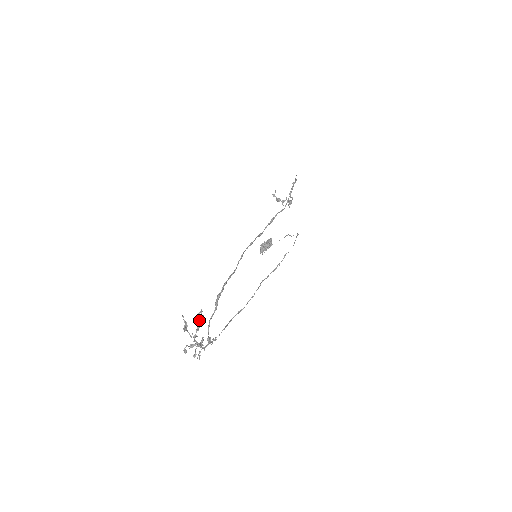
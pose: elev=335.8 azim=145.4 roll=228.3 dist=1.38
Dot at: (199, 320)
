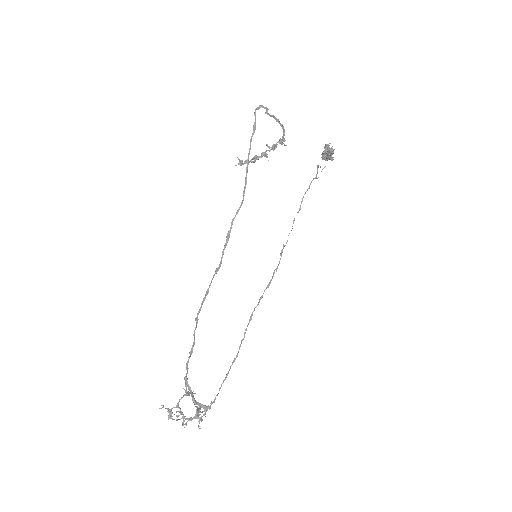
Dot at: (177, 407)
